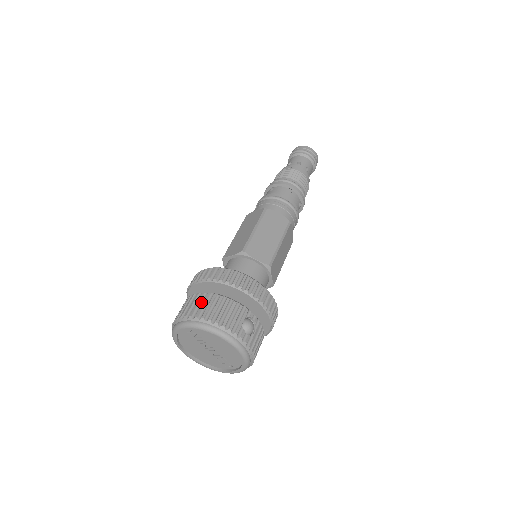
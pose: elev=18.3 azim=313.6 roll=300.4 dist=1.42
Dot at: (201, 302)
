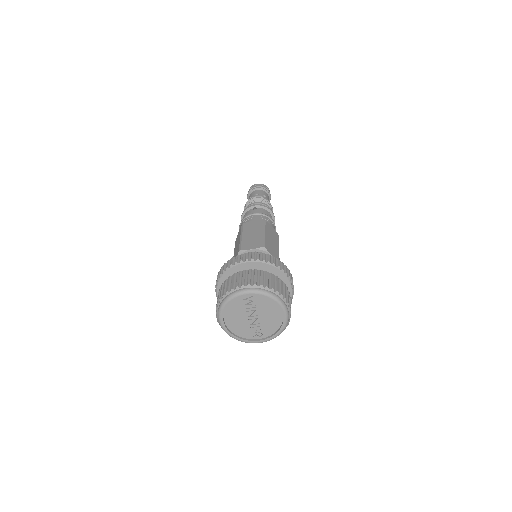
Dot at: (258, 276)
